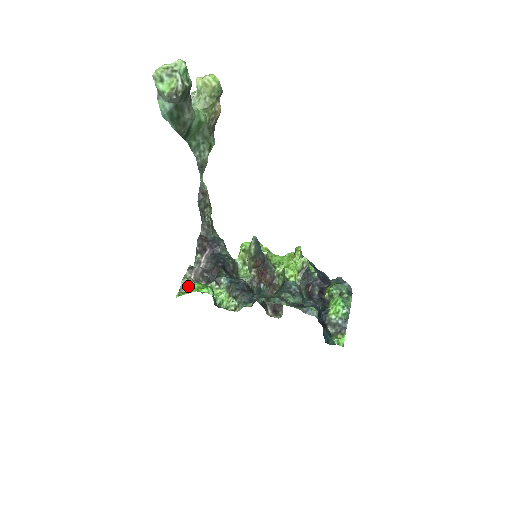
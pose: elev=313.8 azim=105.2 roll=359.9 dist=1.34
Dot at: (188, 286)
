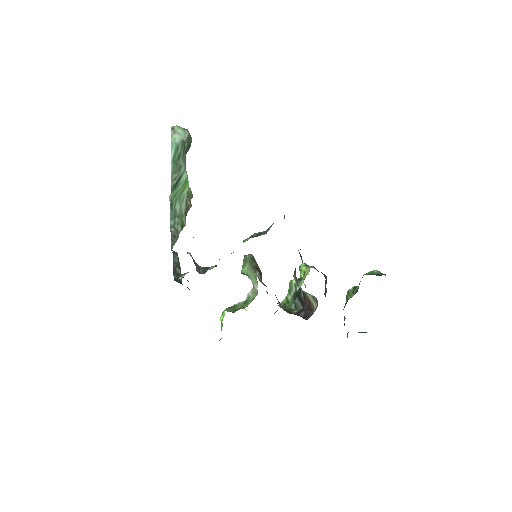
Dot at: occluded
